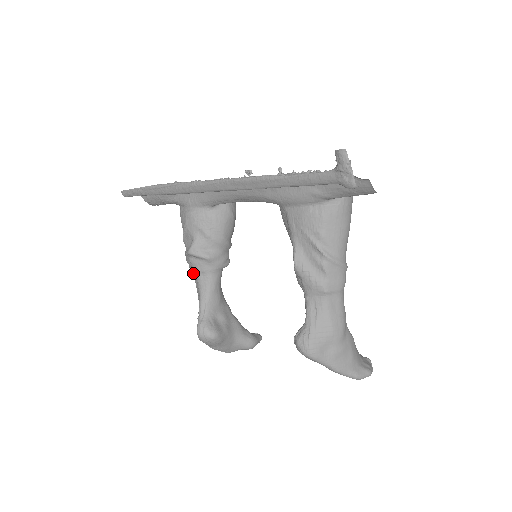
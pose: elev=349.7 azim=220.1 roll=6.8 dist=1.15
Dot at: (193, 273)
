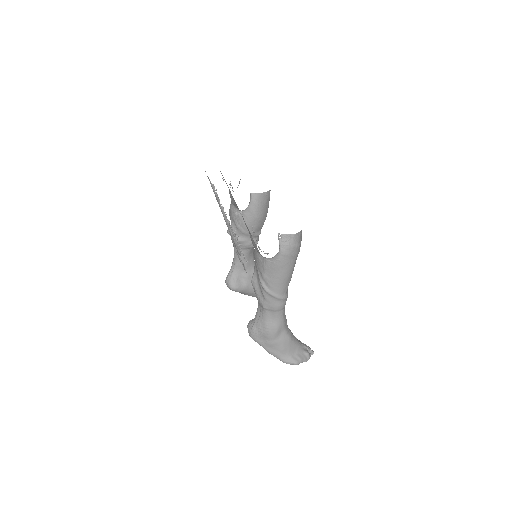
Dot at: occluded
